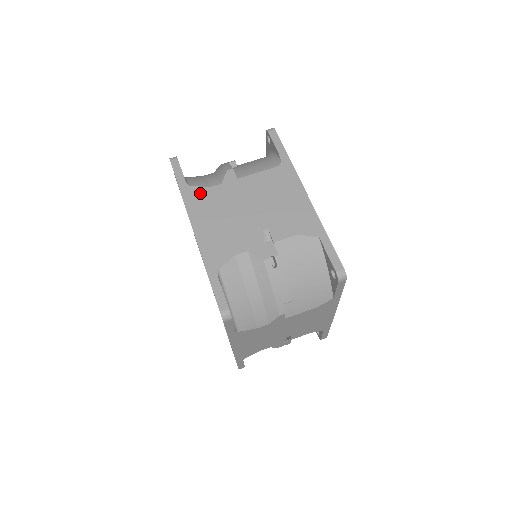
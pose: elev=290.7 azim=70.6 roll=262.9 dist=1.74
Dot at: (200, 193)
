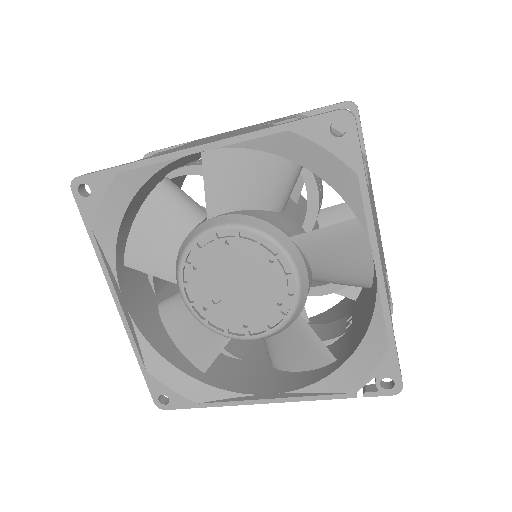
Dot at: (154, 155)
